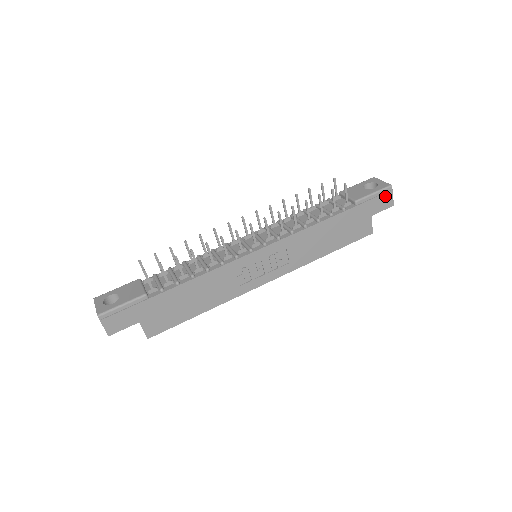
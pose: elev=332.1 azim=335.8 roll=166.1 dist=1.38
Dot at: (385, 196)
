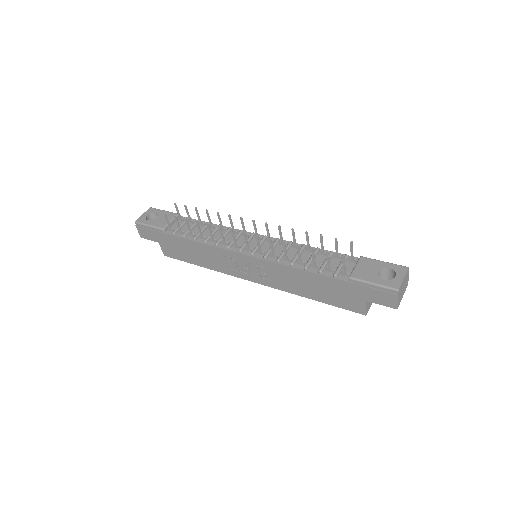
Dot at: (387, 295)
